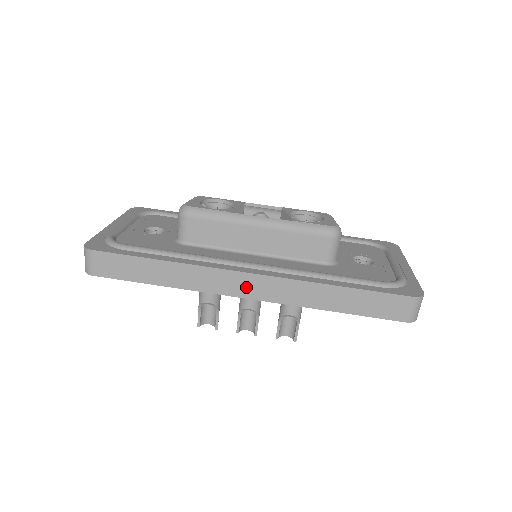
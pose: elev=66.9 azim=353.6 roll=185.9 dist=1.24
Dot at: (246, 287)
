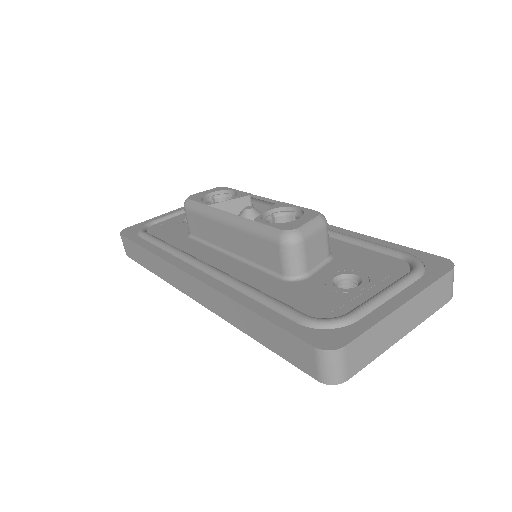
Dot at: (192, 289)
